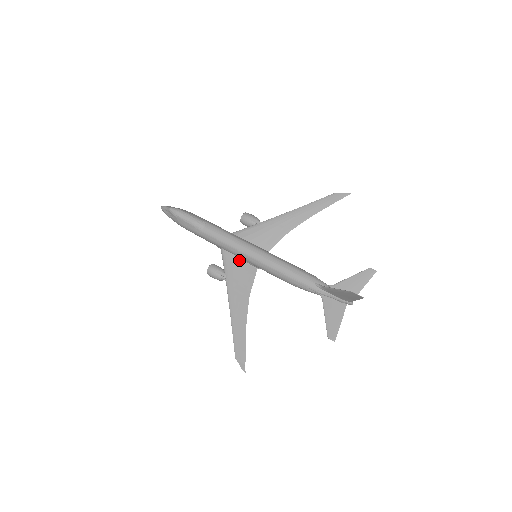
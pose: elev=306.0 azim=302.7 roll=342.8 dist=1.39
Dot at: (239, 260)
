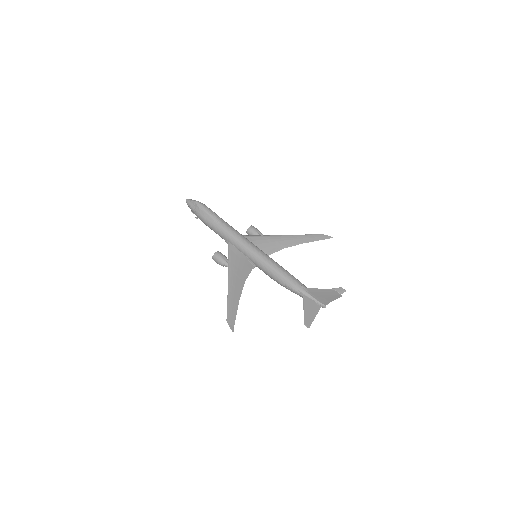
Dot at: (242, 255)
